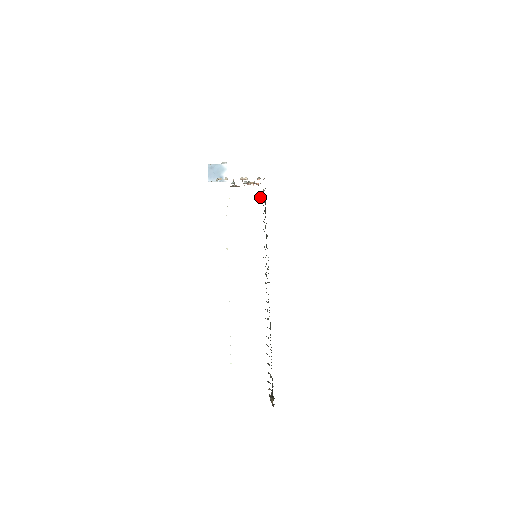
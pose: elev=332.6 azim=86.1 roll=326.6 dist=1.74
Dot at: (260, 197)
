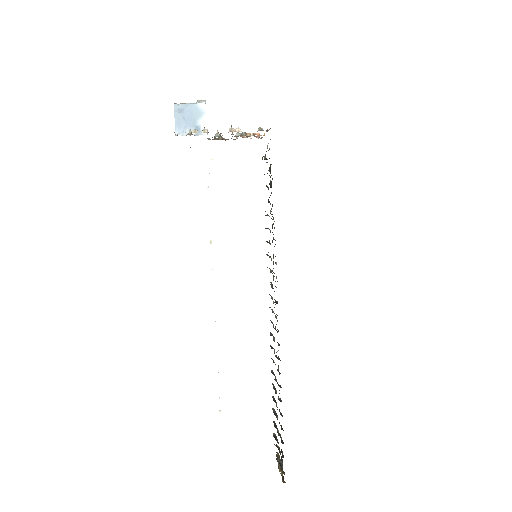
Dot at: (262, 157)
